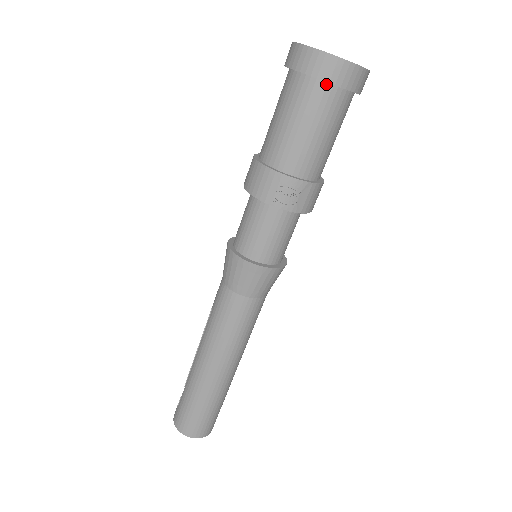
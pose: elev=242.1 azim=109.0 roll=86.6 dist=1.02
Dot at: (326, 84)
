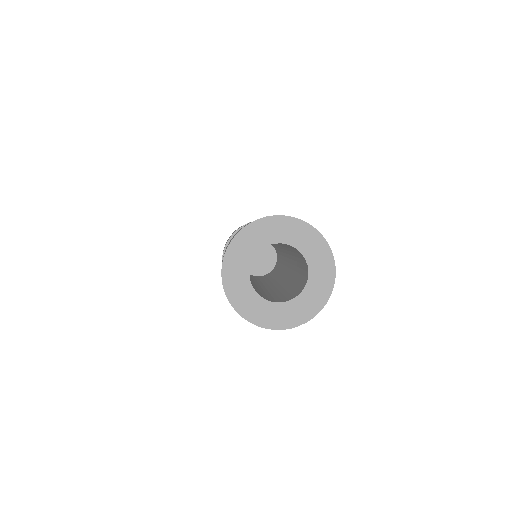
Dot at: occluded
